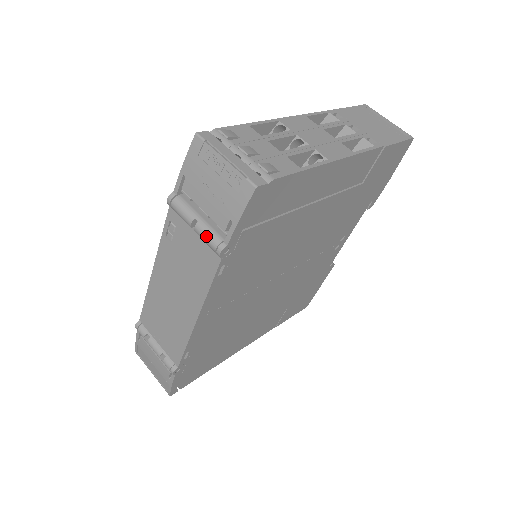
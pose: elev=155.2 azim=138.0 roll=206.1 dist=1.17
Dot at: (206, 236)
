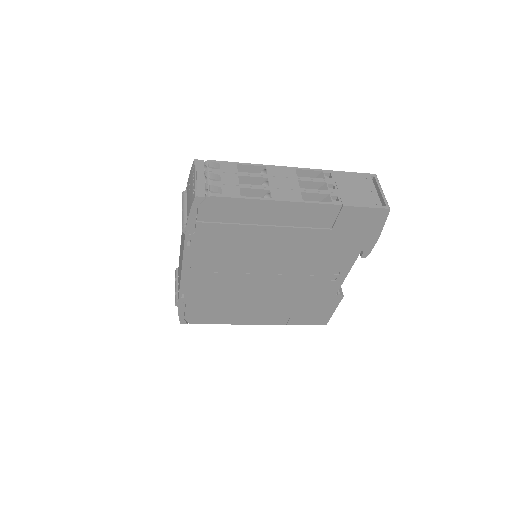
Dot at: (182, 219)
